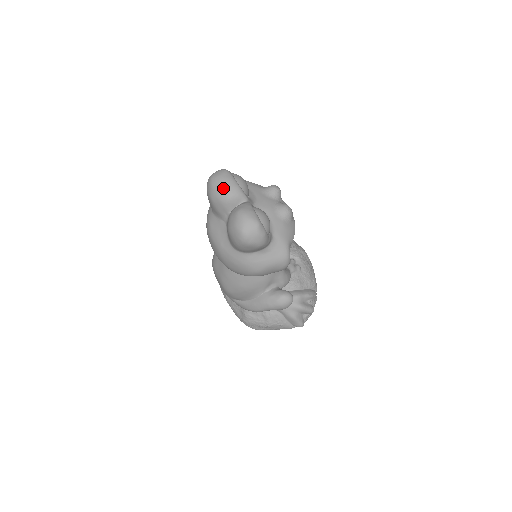
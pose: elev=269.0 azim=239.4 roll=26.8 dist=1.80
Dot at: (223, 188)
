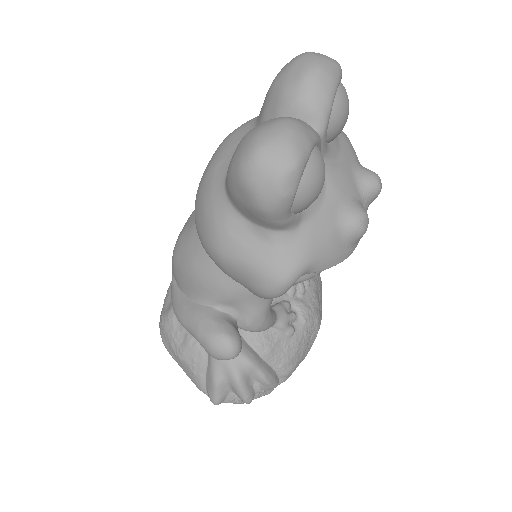
Dot at: (306, 74)
